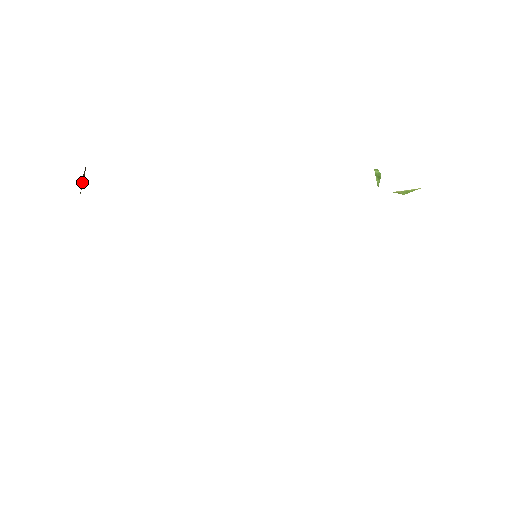
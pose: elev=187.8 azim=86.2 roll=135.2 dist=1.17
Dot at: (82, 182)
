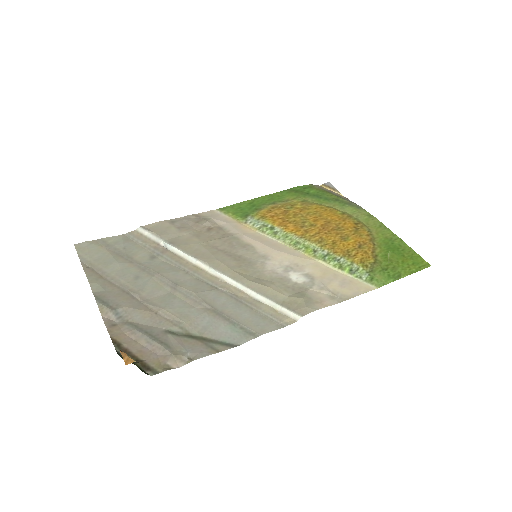
Dot at: occluded
